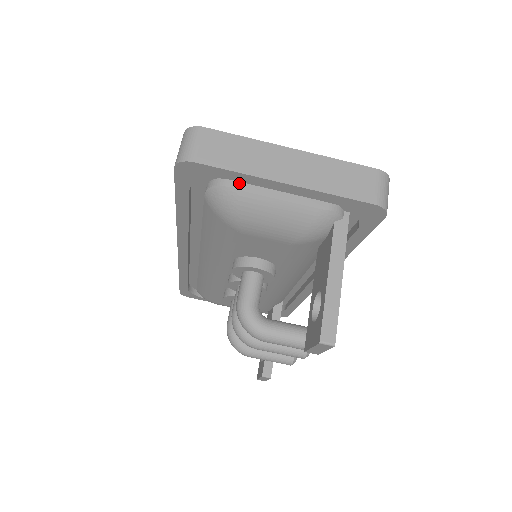
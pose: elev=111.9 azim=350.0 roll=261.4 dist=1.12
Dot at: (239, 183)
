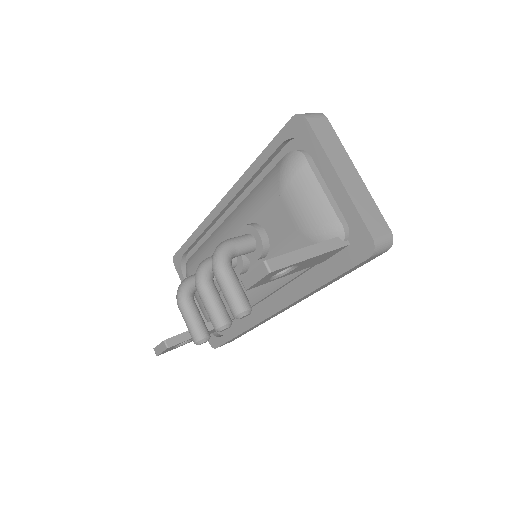
Dot at: (312, 162)
